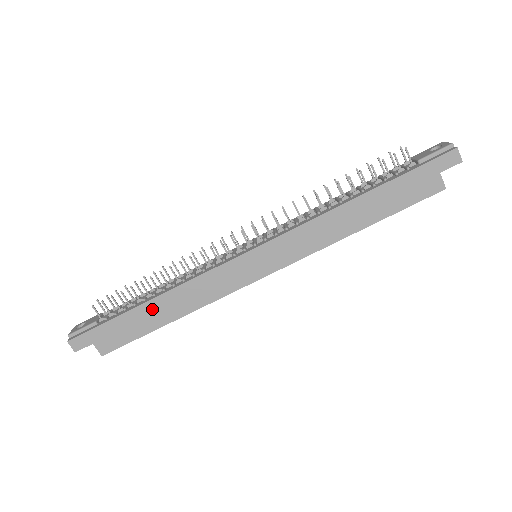
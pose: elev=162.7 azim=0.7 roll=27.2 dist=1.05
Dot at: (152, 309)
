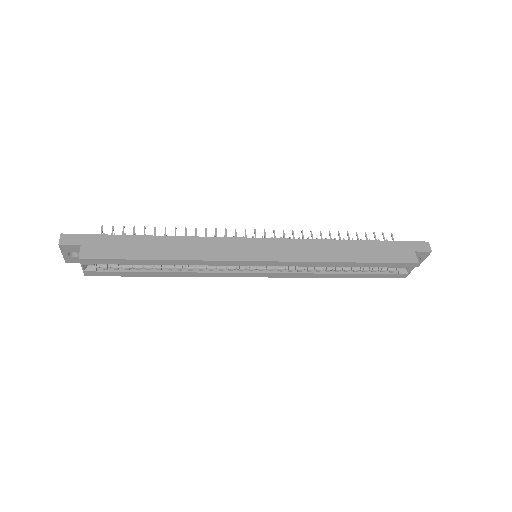
Dot at: (153, 243)
